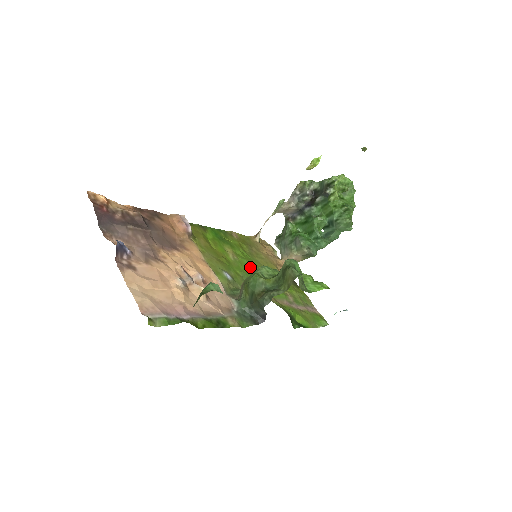
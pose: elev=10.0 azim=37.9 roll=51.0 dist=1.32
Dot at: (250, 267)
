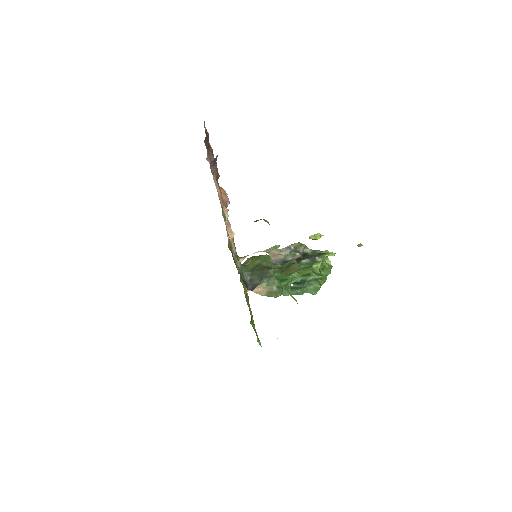
Dot at: occluded
